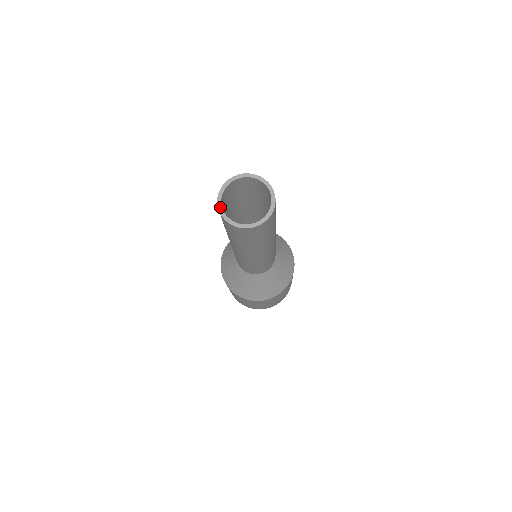
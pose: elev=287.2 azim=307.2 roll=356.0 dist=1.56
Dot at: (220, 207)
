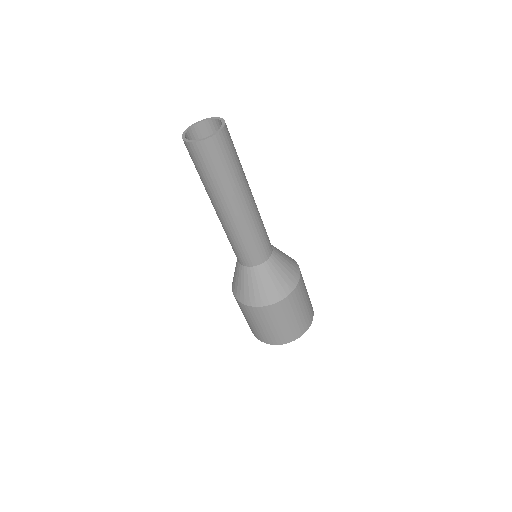
Dot at: (185, 132)
